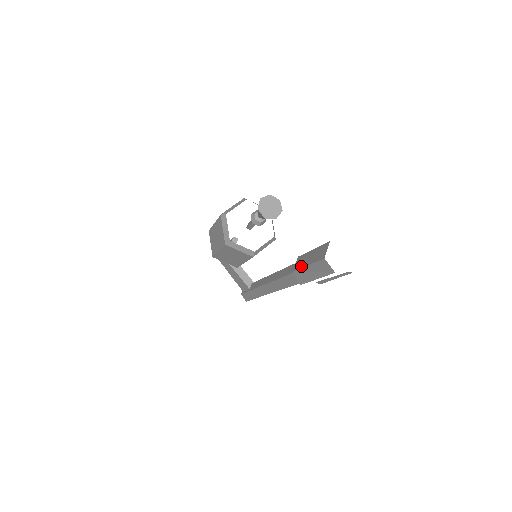
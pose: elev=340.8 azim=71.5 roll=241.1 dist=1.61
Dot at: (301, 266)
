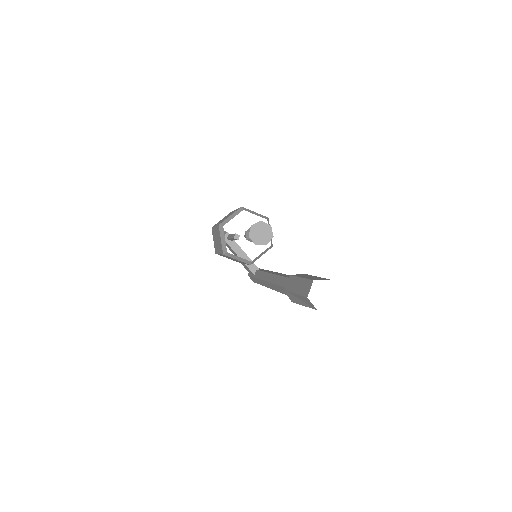
Dot at: (290, 290)
